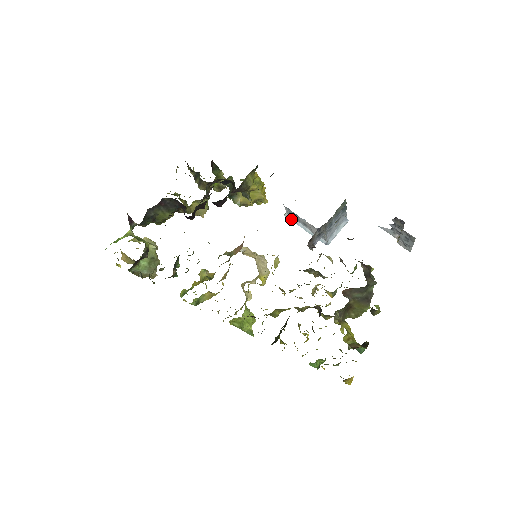
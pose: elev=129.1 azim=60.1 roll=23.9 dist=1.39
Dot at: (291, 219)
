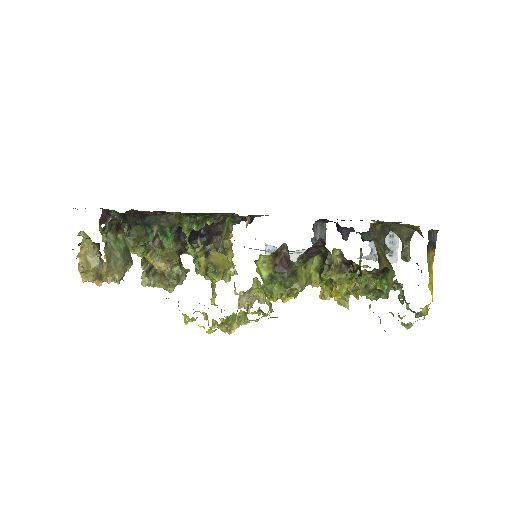
Dot at: occluded
